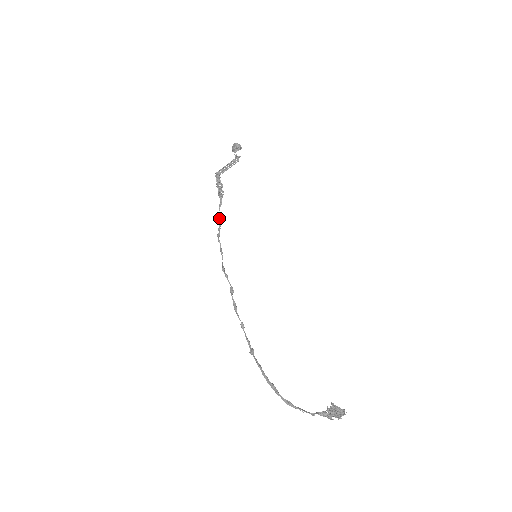
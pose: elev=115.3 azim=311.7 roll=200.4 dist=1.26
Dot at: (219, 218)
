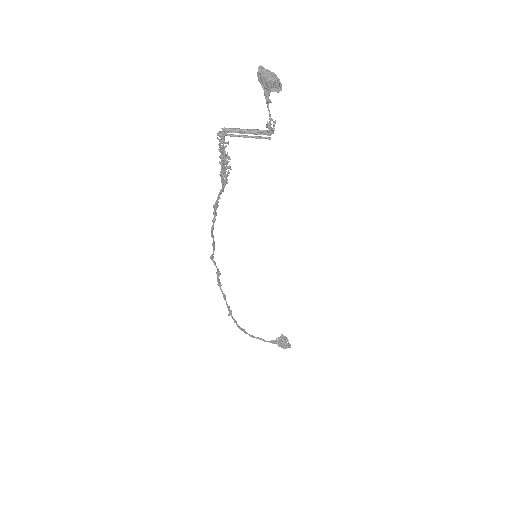
Dot at: (216, 207)
